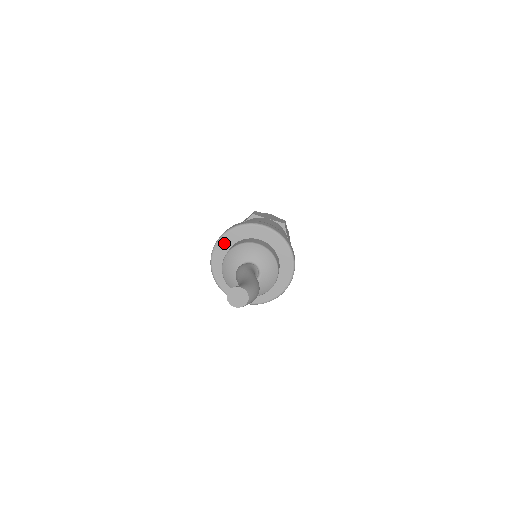
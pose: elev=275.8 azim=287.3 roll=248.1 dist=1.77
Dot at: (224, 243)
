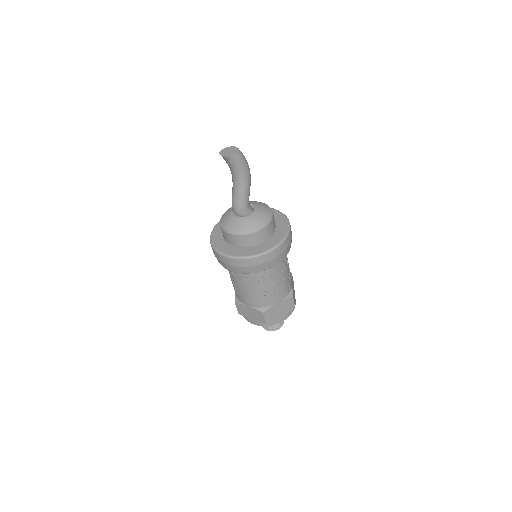
Dot at: (216, 237)
